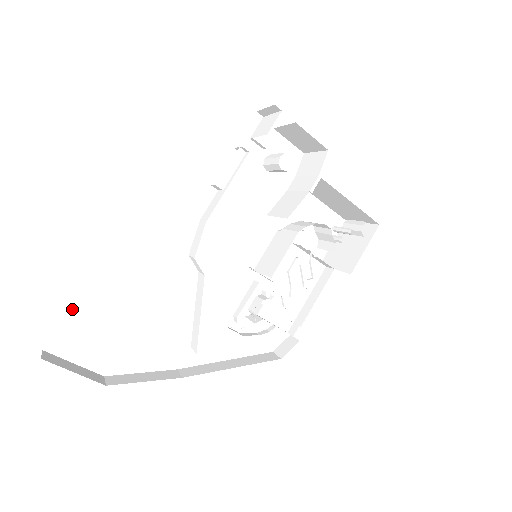
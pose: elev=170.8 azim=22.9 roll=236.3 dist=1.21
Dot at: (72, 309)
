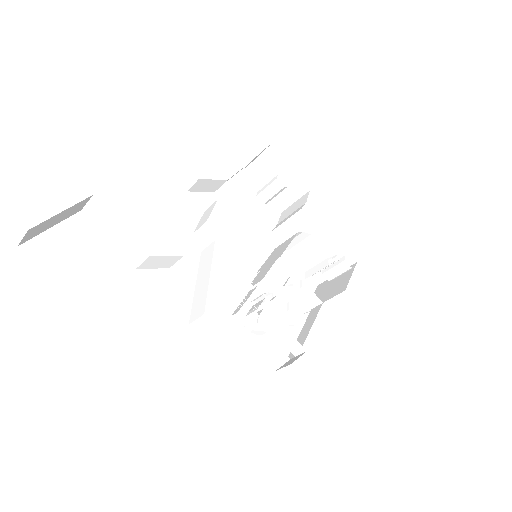
Dot at: (68, 223)
